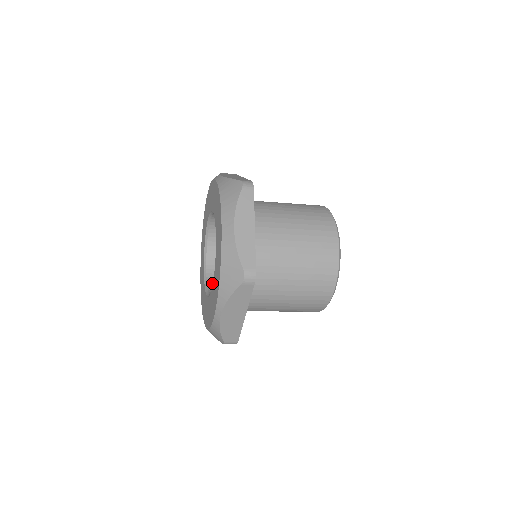
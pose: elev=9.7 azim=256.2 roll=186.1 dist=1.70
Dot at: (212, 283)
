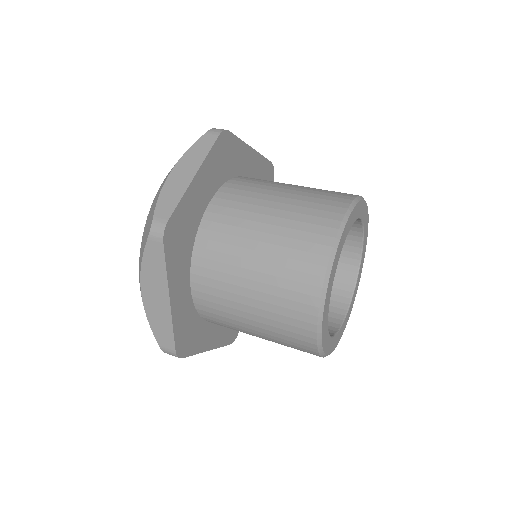
Dot at: occluded
